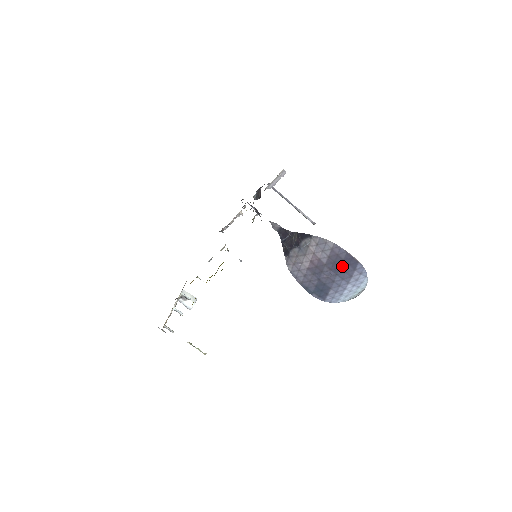
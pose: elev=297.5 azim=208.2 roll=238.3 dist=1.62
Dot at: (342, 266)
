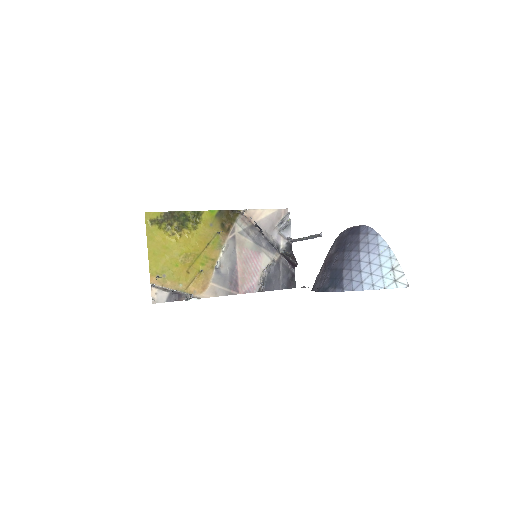
Dot at: (347, 241)
